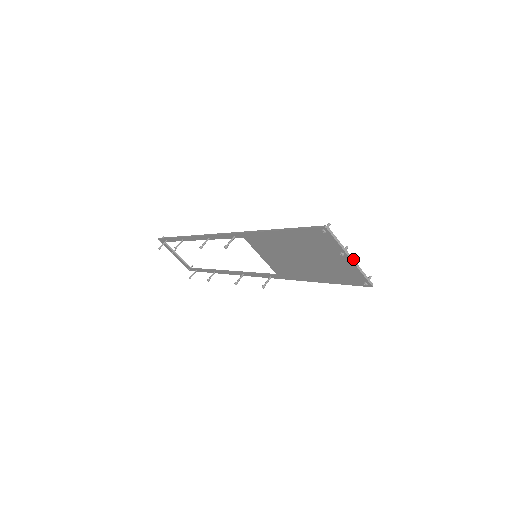
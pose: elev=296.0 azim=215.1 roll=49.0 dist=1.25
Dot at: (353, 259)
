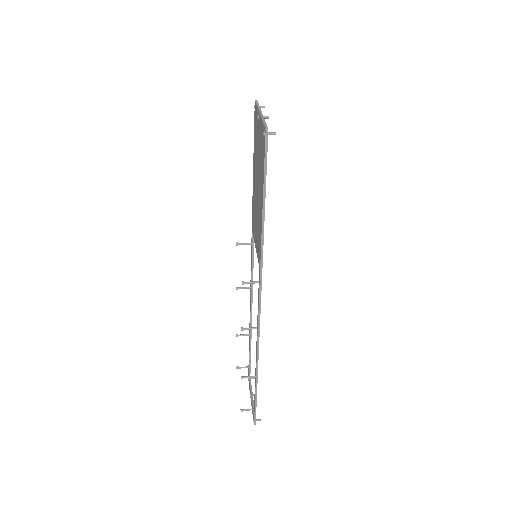
Dot at: occluded
